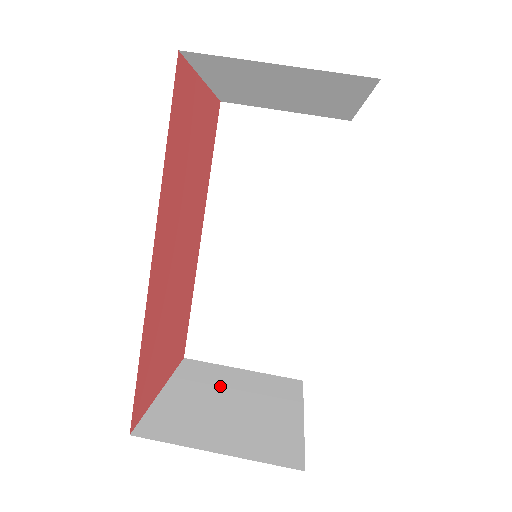
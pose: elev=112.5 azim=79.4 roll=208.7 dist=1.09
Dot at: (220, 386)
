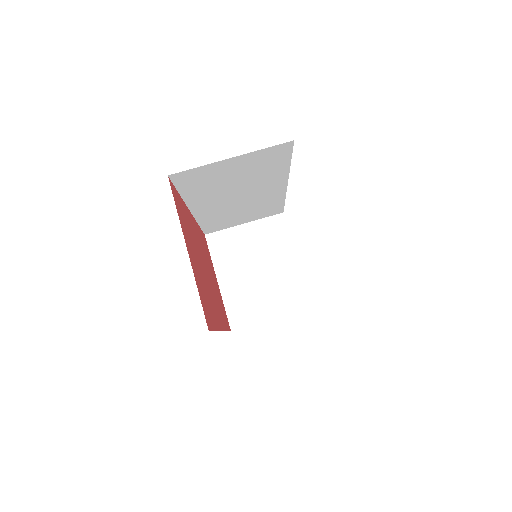
Dot at: (243, 257)
